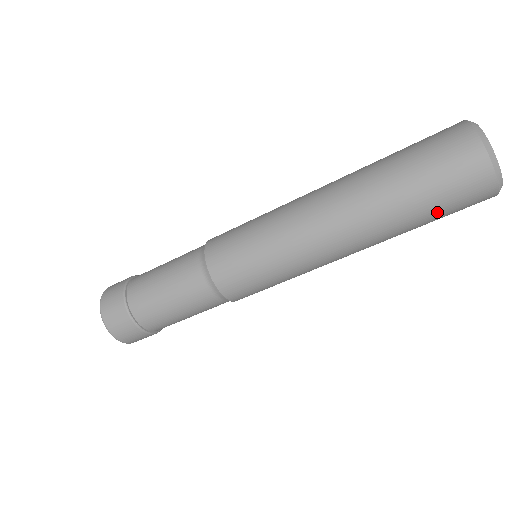
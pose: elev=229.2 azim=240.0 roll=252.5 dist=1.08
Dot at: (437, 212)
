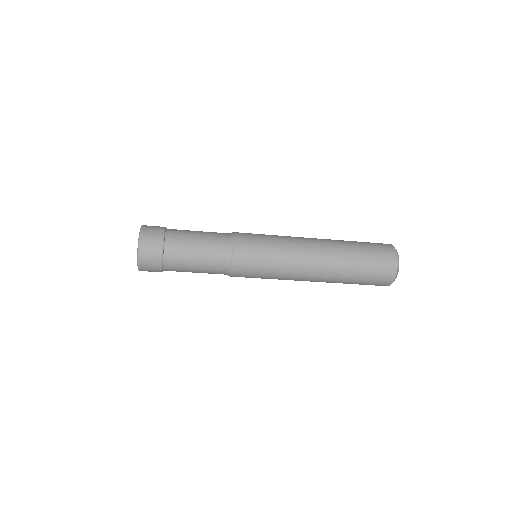
Dot at: (365, 276)
